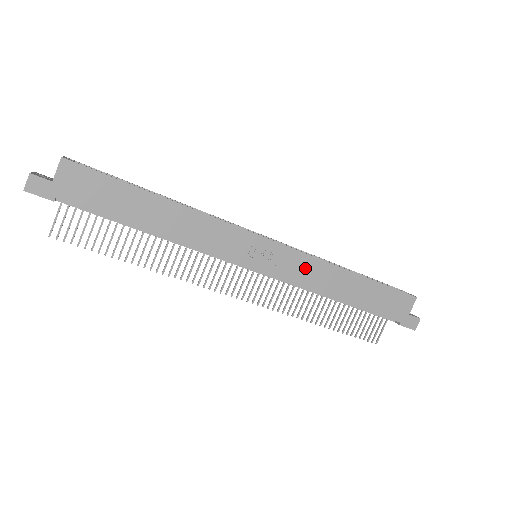
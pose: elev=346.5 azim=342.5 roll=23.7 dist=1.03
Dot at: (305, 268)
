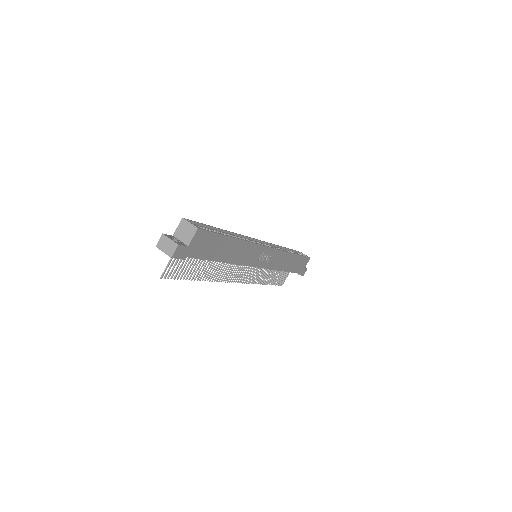
Dot at: (278, 259)
